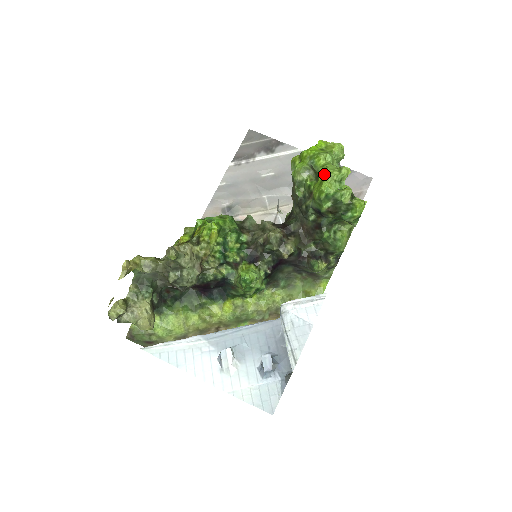
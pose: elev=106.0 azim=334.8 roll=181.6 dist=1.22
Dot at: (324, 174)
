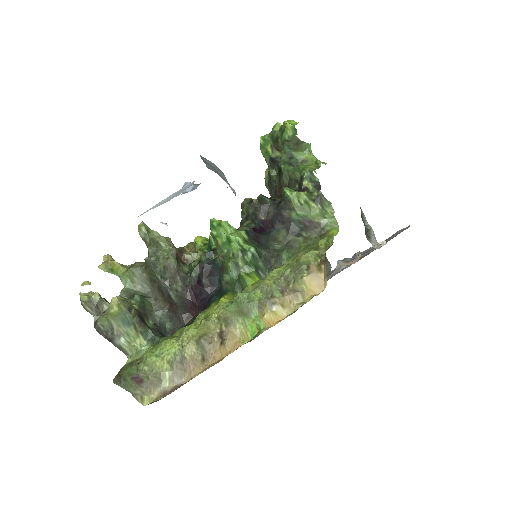
Dot at: occluded
